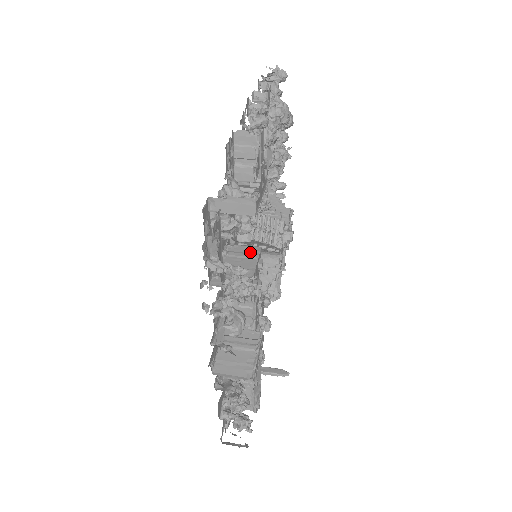
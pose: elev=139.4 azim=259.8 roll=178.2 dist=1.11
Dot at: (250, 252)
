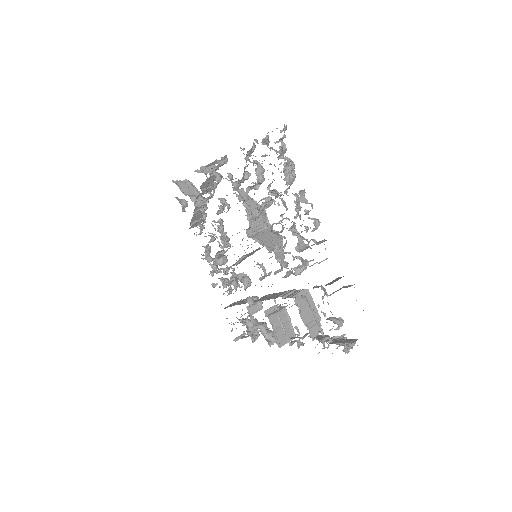
Dot at: occluded
